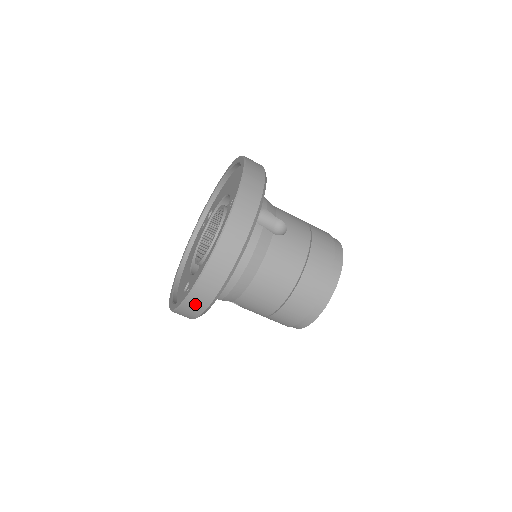
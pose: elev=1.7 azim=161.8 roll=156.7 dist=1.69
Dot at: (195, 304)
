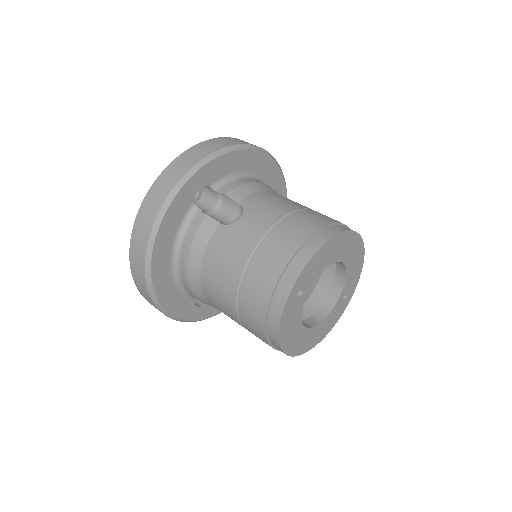
Dot at: (148, 300)
